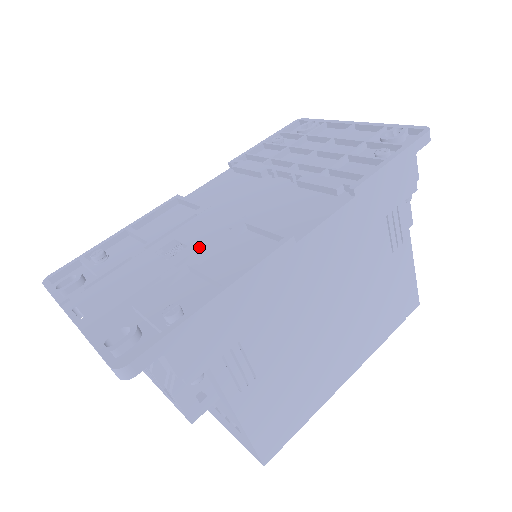
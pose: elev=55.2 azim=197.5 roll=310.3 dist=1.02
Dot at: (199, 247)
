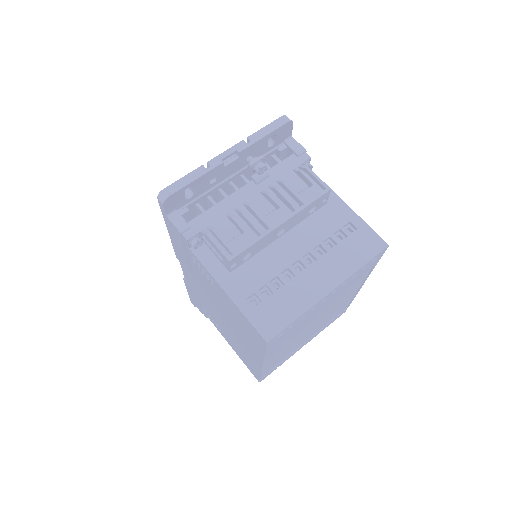
Dot at: occluded
